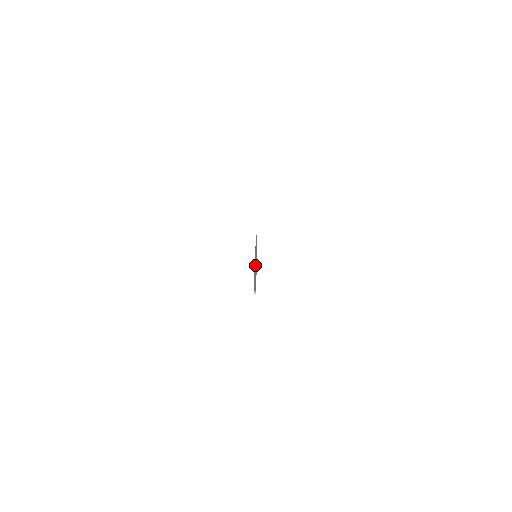
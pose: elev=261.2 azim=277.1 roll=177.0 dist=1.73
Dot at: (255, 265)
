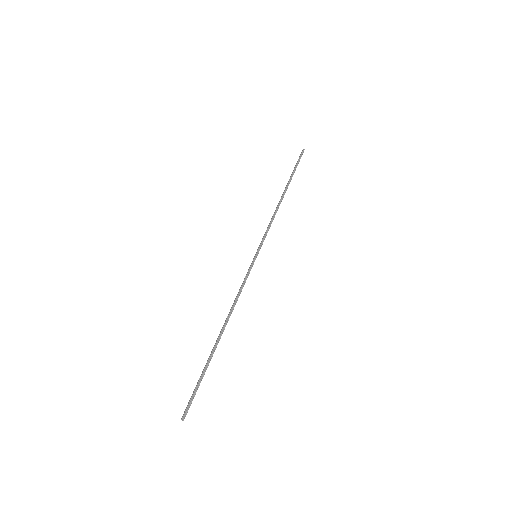
Dot at: (233, 305)
